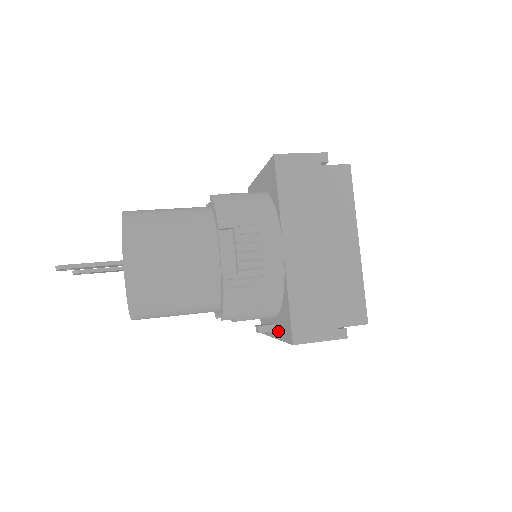
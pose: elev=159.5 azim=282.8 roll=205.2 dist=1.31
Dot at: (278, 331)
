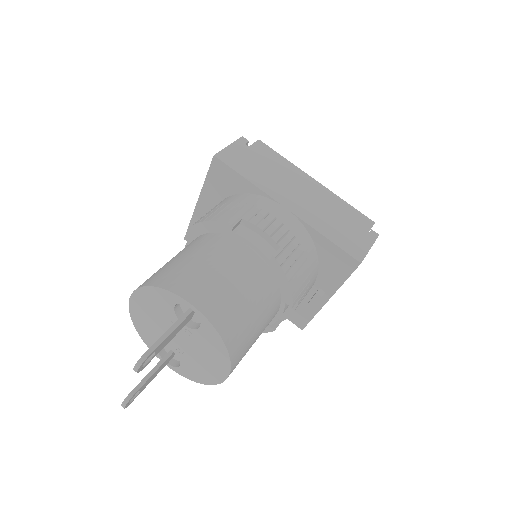
Dot at: (329, 286)
